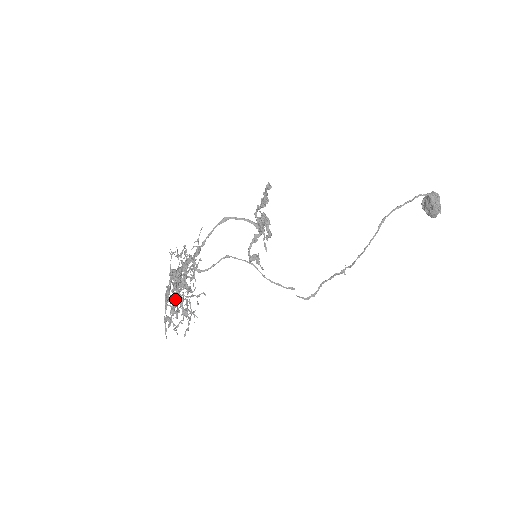
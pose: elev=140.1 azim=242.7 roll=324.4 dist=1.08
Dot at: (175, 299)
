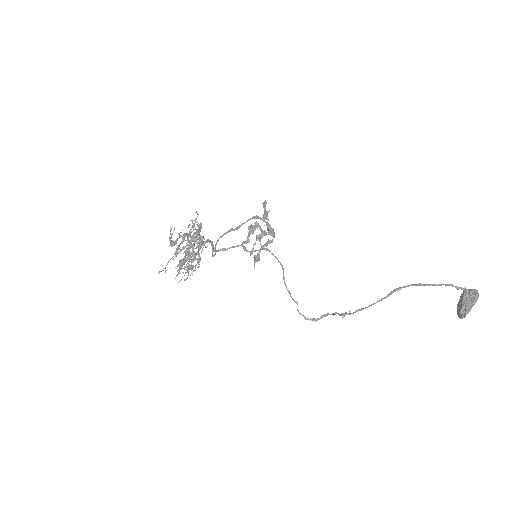
Dot at: (188, 255)
